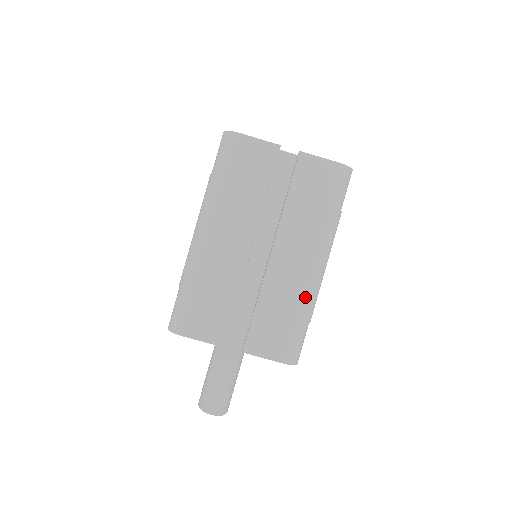
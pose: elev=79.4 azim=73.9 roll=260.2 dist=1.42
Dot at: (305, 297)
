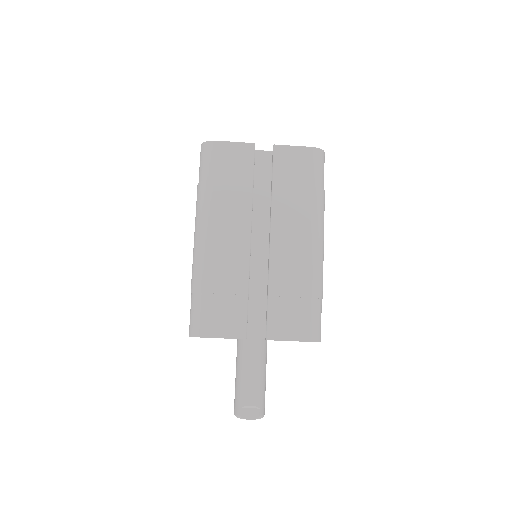
Dot at: (312, 273)
